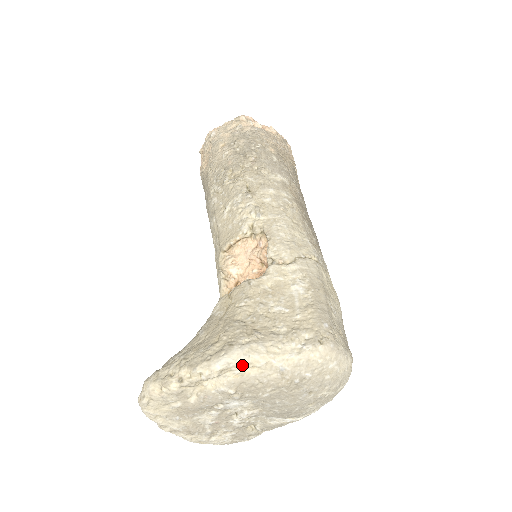
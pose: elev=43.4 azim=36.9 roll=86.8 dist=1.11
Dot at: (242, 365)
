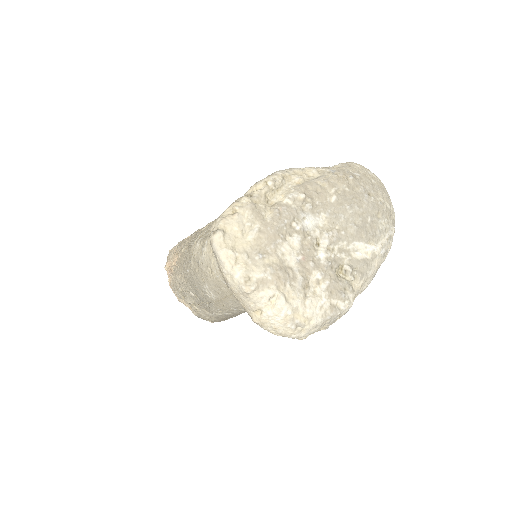
Dot at: (298, 173)
